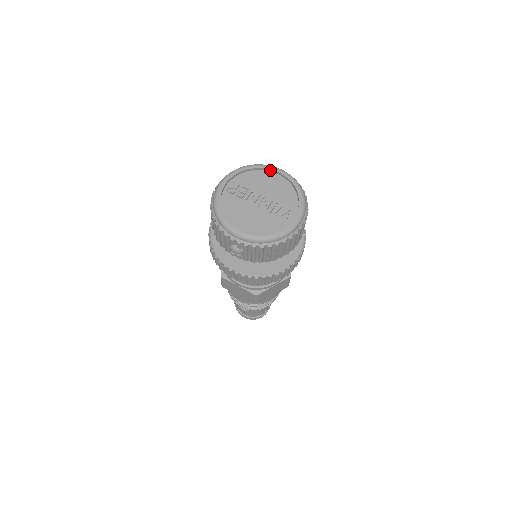
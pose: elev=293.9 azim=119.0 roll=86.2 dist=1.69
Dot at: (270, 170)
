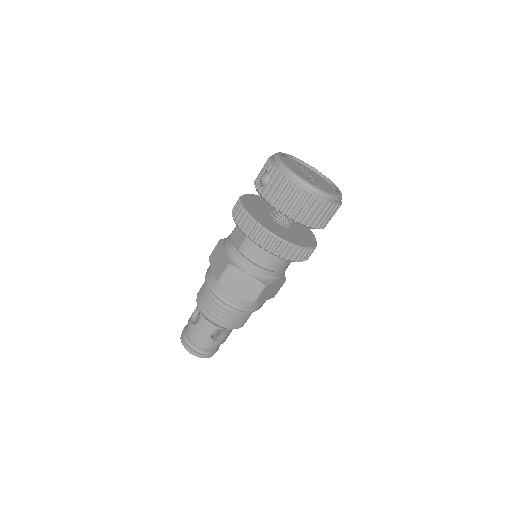
Dot at: (330, 182)
